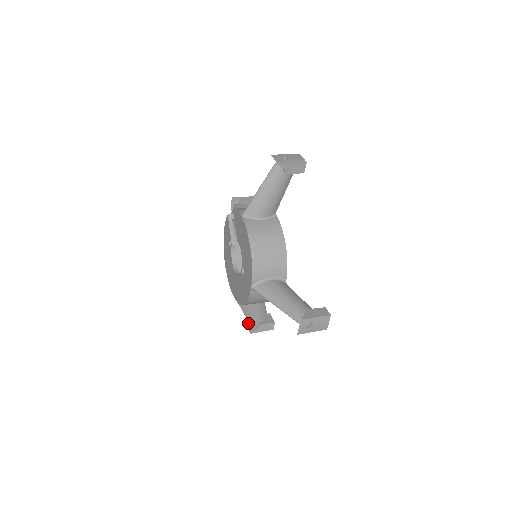
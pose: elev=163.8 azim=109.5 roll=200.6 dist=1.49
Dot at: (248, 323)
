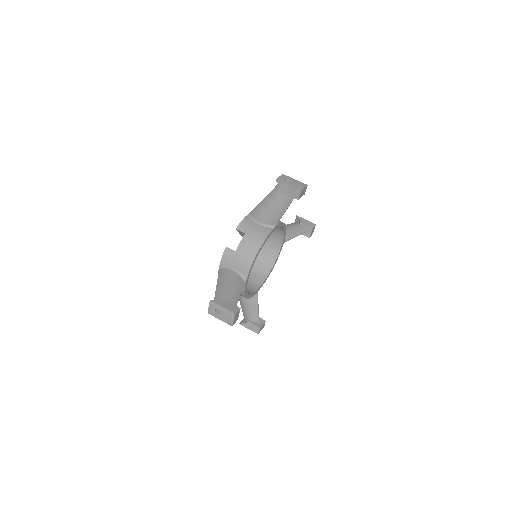
Dot at: (296, 218)
